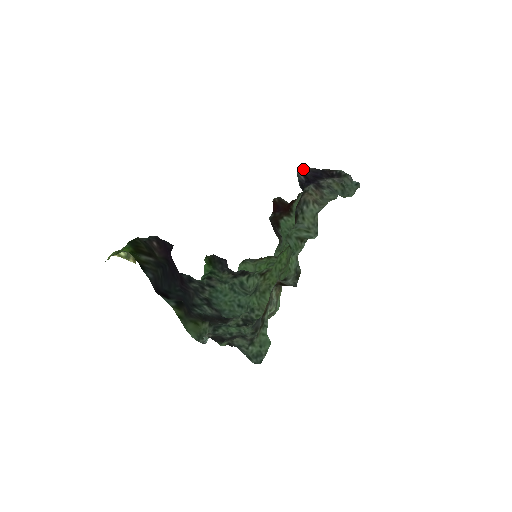
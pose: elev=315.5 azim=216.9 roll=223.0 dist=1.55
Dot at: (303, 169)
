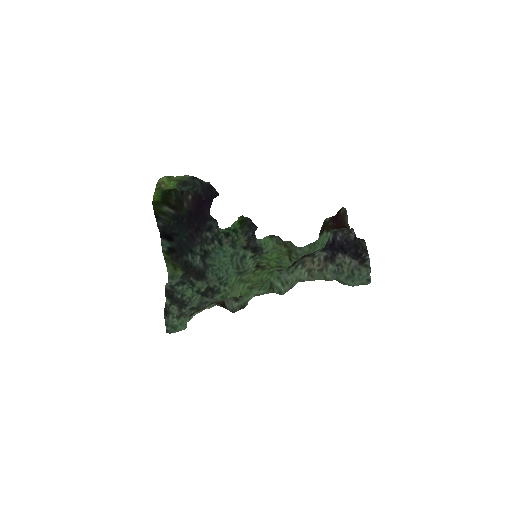
Dot at: (339, 233)
